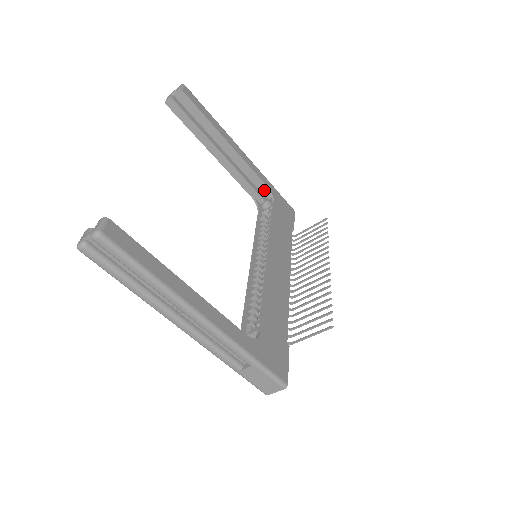
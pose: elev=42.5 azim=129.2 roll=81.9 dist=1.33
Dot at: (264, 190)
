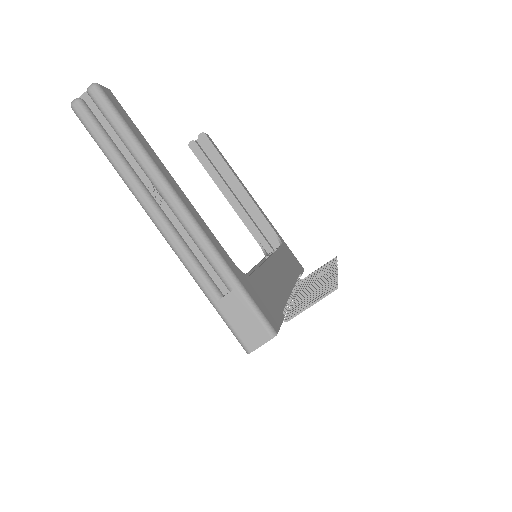
Dot at: (273, 237)
